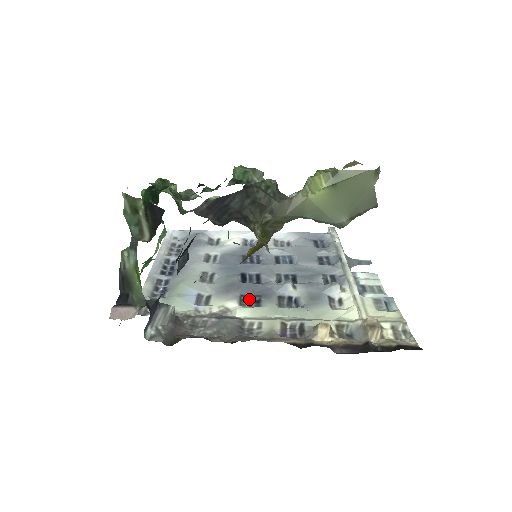
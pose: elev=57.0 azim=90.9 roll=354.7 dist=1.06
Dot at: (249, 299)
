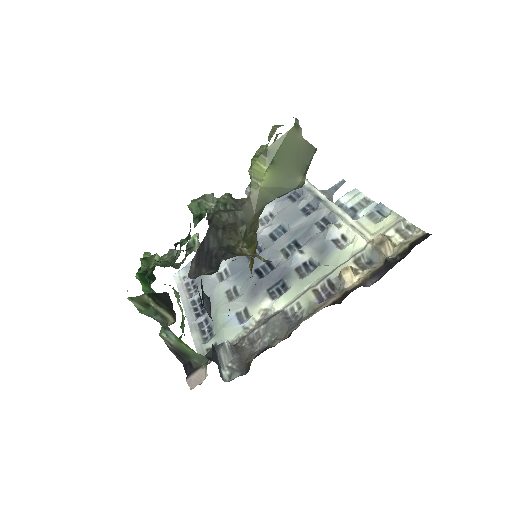
Dot at: (276, 289)
